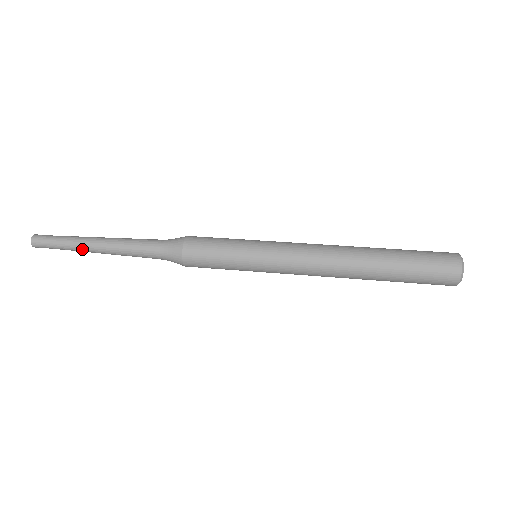
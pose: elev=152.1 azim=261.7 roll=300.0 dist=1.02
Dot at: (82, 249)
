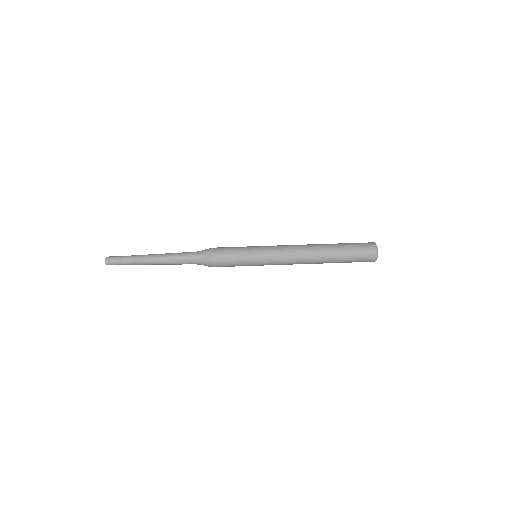
Dot at: (141, 261)
